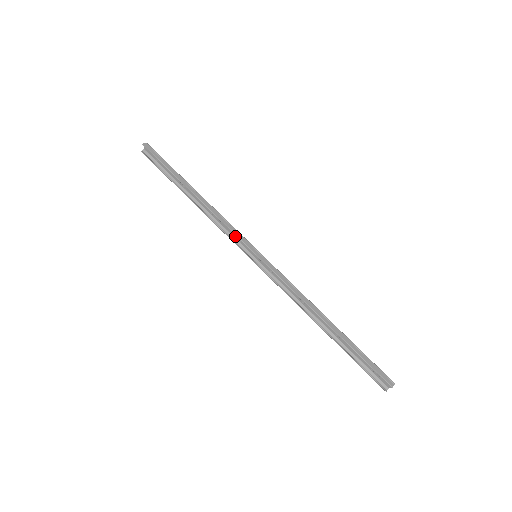
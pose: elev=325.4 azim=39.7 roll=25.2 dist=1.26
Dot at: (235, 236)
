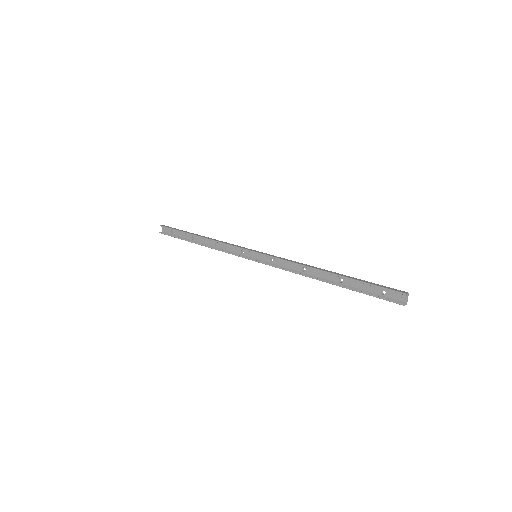
Dot at: (237, 251)
